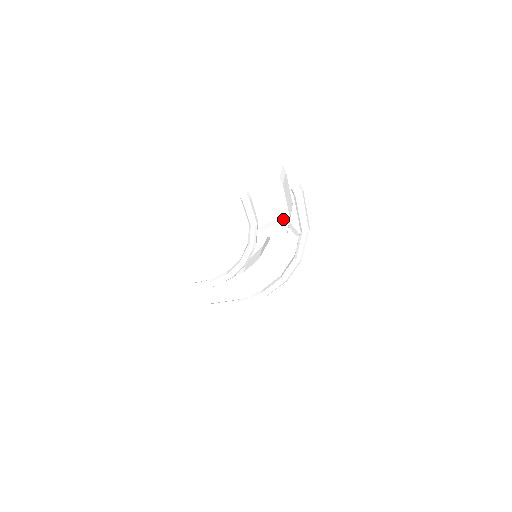
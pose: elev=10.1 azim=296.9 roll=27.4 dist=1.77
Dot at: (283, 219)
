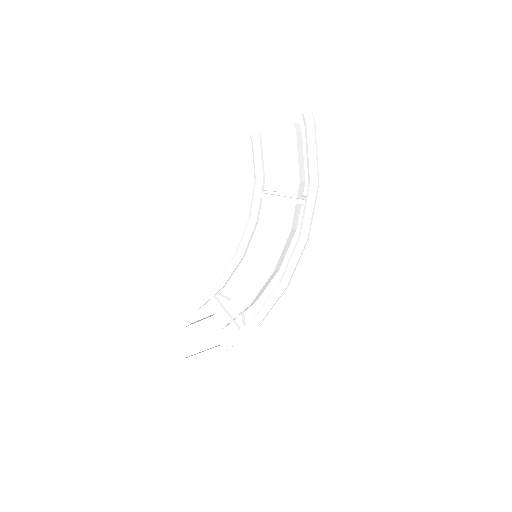
Dot at: (292, 187)
